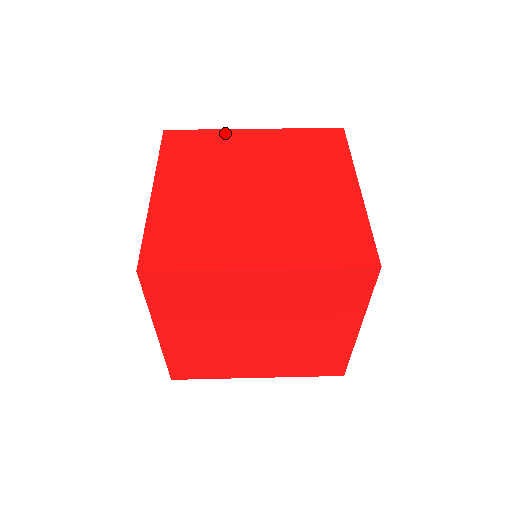
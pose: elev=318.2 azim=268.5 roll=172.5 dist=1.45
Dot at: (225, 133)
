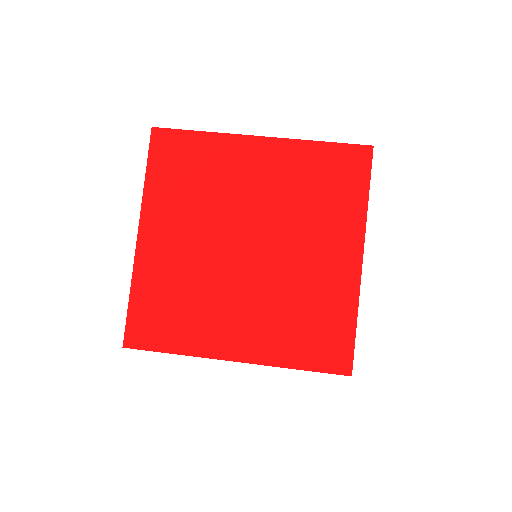
Dot at: (224, 141)
